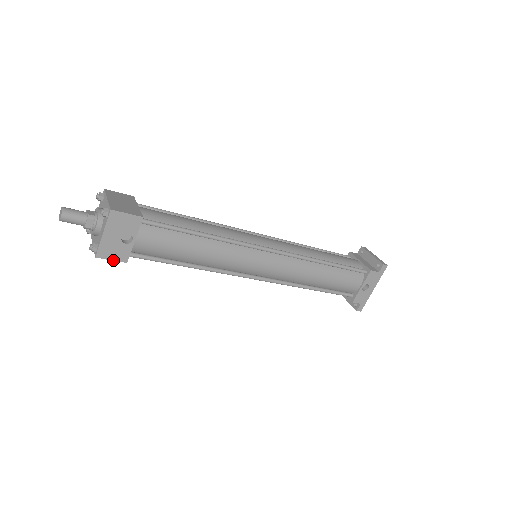
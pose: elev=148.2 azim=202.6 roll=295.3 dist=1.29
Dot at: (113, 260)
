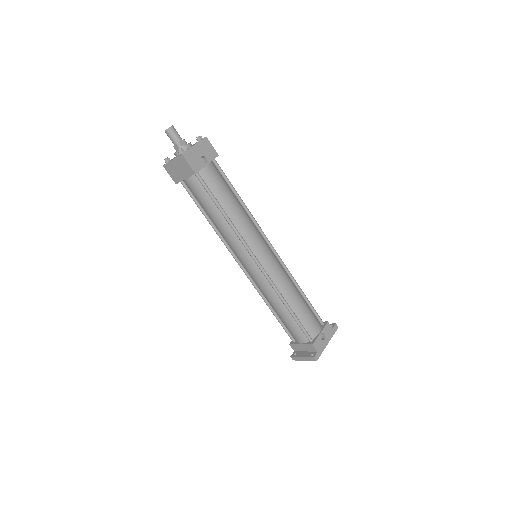
Dot at: (189, 165)
